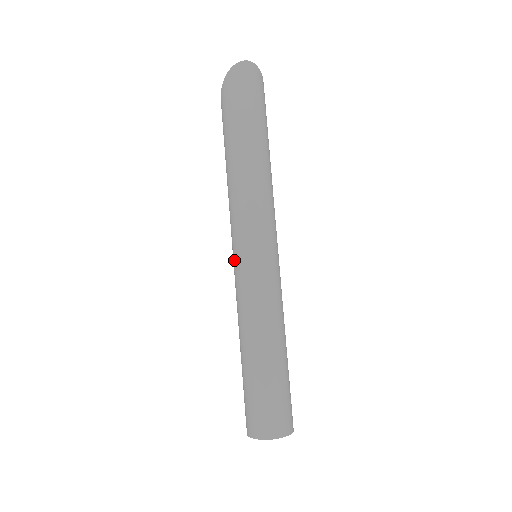
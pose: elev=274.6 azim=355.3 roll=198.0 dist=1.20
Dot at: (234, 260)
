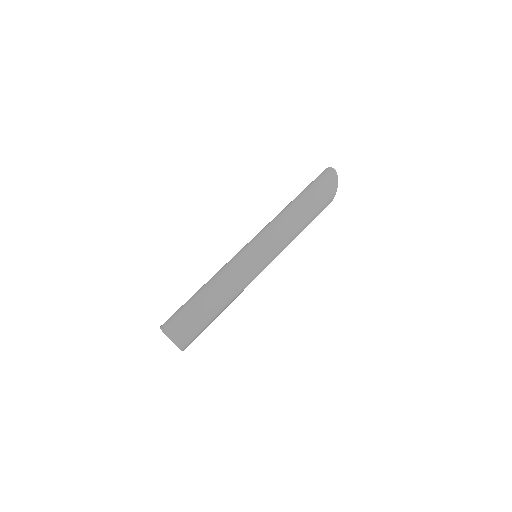
Dot at: occluded
